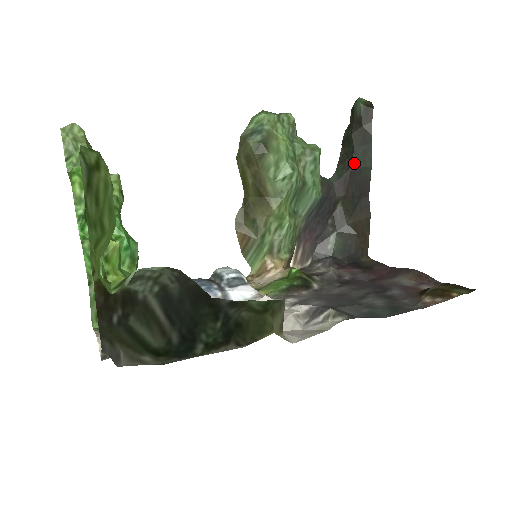
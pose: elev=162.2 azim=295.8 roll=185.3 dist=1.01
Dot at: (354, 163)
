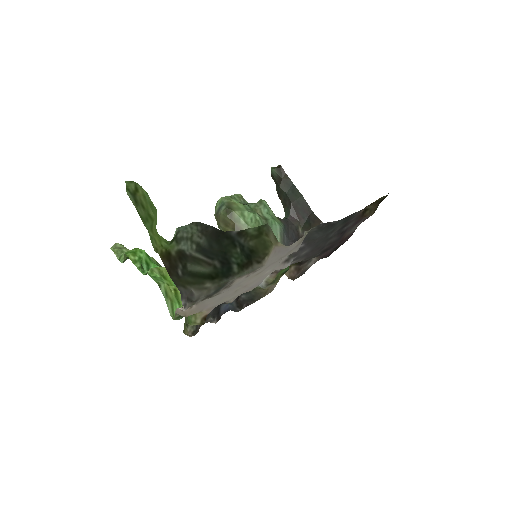
Dot at: (291, 200)
